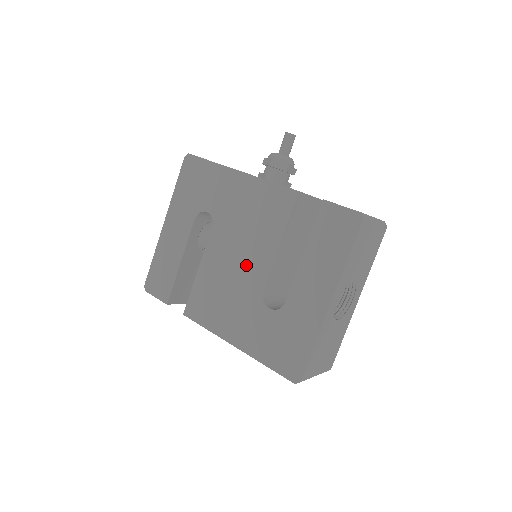
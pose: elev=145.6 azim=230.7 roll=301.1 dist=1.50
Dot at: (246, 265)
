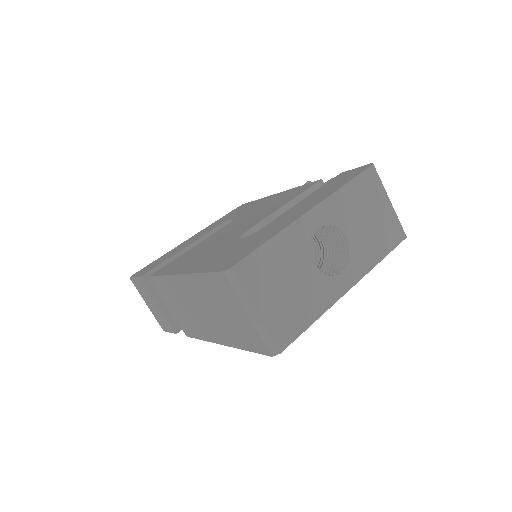
Dot at: (241, 227)
